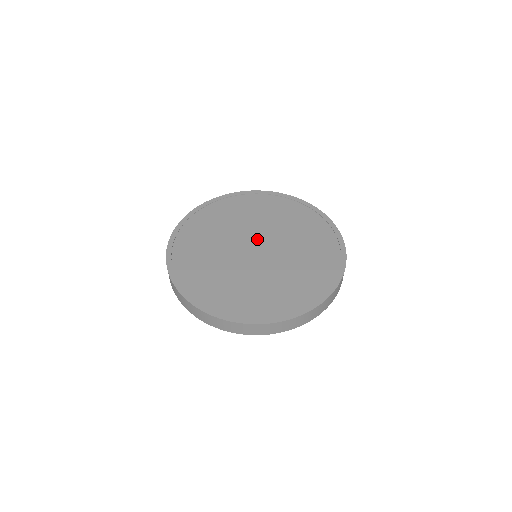
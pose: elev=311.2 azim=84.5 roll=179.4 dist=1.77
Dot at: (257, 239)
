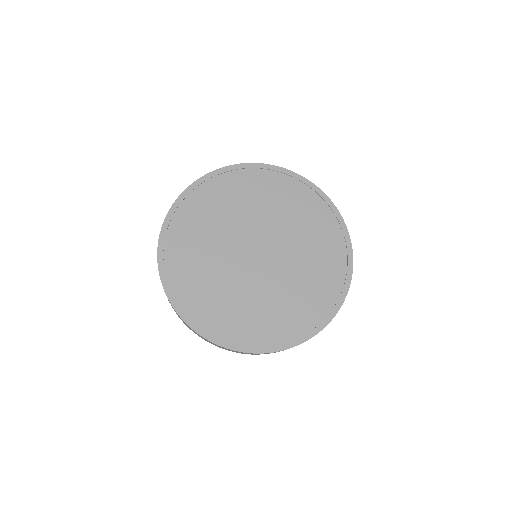
Dot at: (264, 241)
